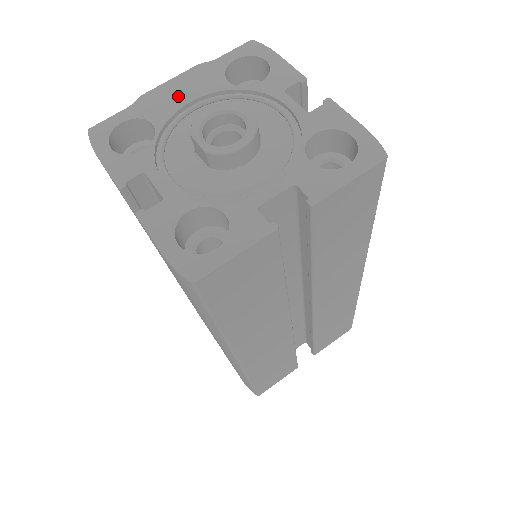
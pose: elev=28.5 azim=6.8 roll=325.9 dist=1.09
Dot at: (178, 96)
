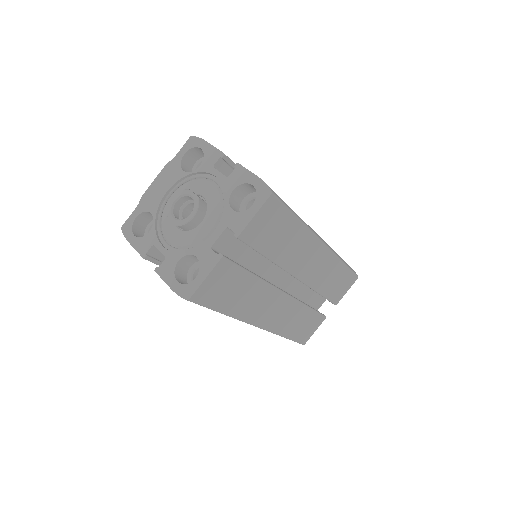
Dot at: (160, 190)
